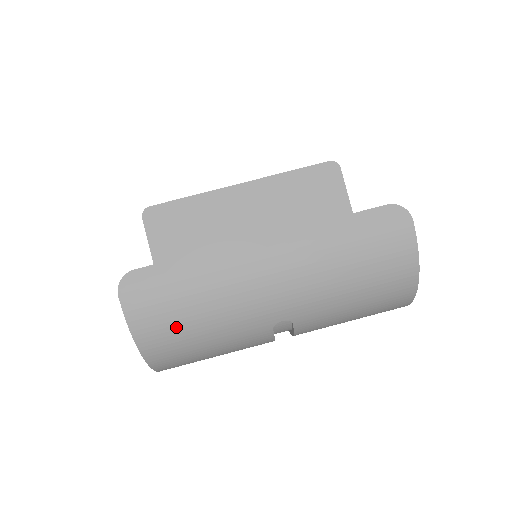
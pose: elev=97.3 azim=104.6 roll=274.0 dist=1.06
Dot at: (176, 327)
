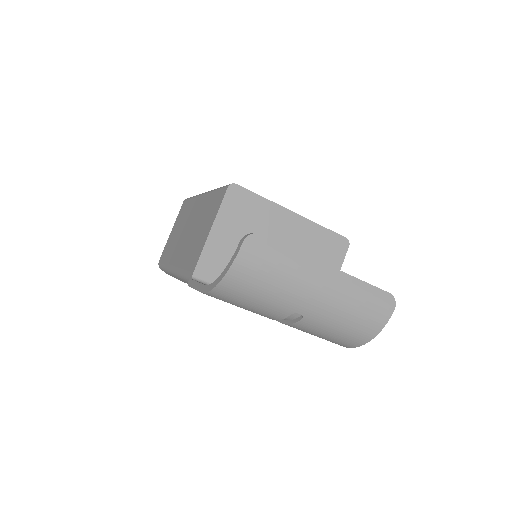
Dot at: (254, 279)
